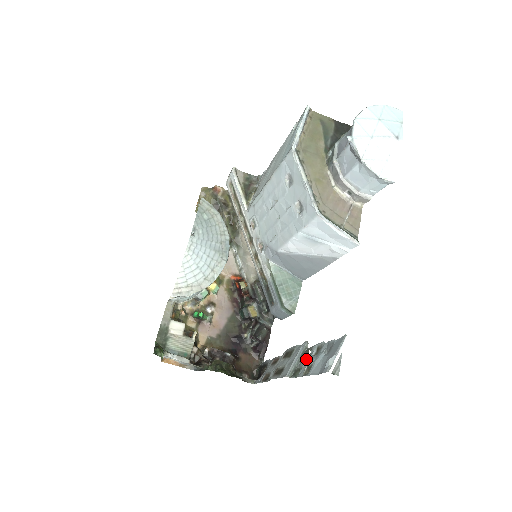
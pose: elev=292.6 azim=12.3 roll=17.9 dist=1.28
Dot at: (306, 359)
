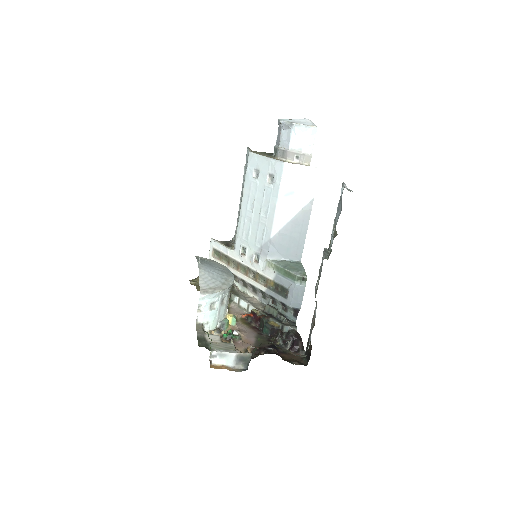
Dot at: occluded
